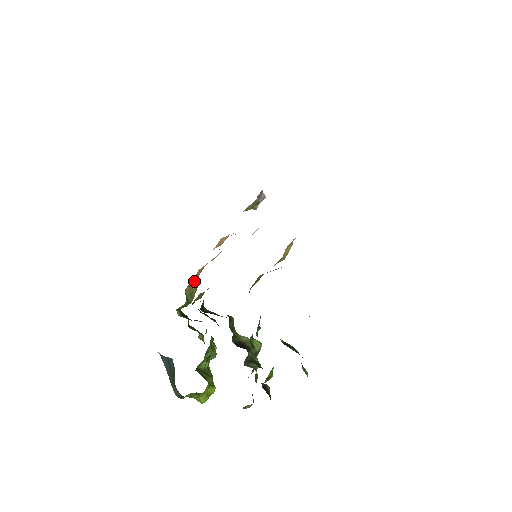
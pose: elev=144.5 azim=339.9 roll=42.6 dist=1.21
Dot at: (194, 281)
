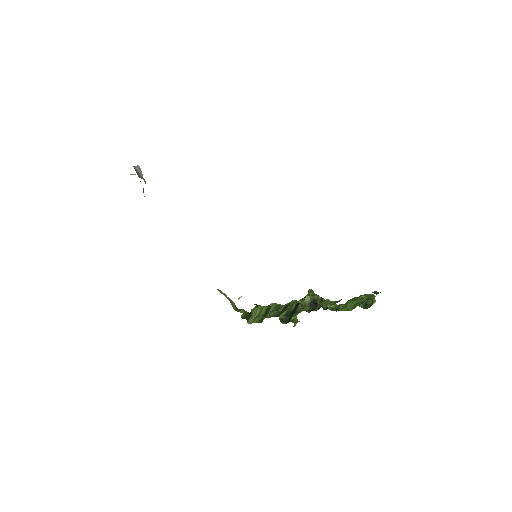
Dot at: occluded
